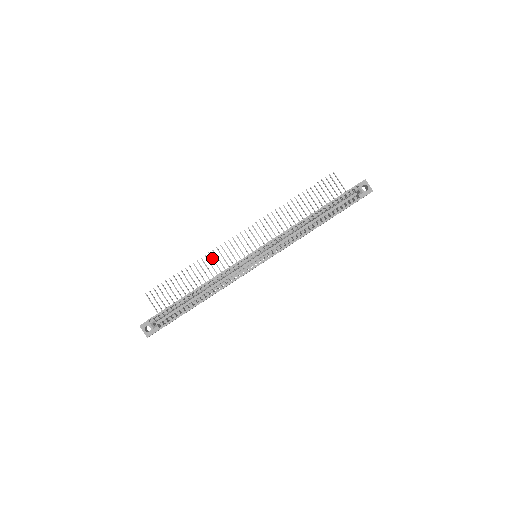
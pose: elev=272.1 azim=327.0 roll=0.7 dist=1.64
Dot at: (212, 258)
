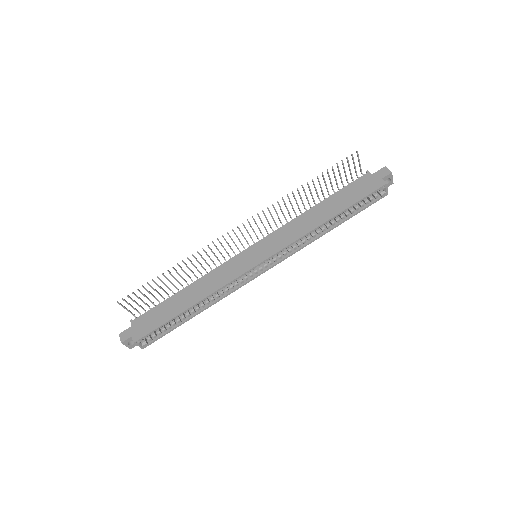
Dot at: (201, 256)
